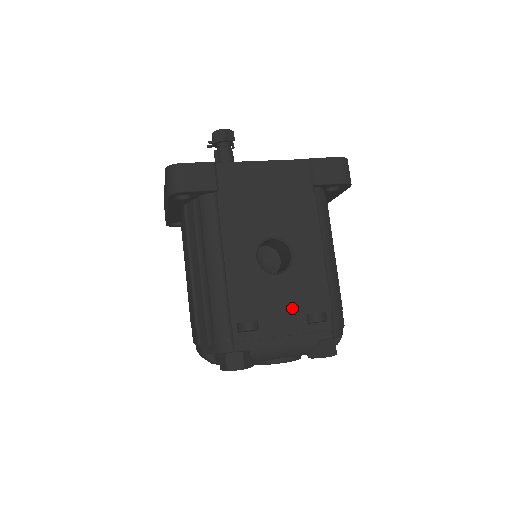
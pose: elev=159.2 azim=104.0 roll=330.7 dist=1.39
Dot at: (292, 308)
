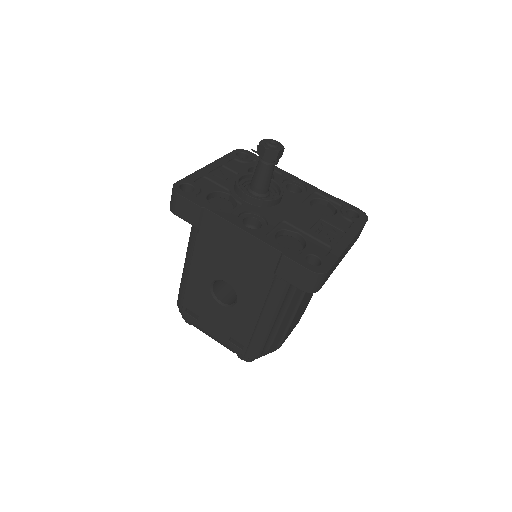
Dot at: (222, 327)
